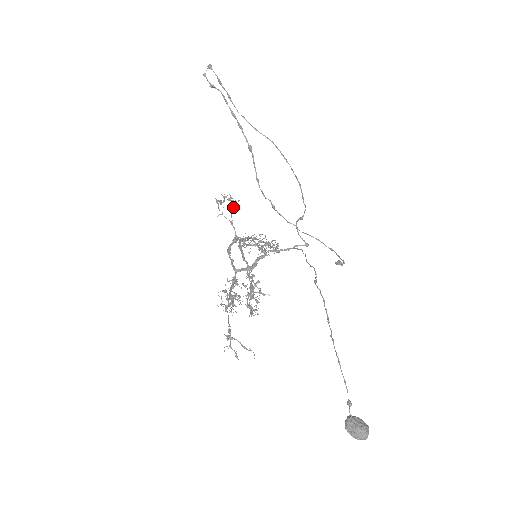
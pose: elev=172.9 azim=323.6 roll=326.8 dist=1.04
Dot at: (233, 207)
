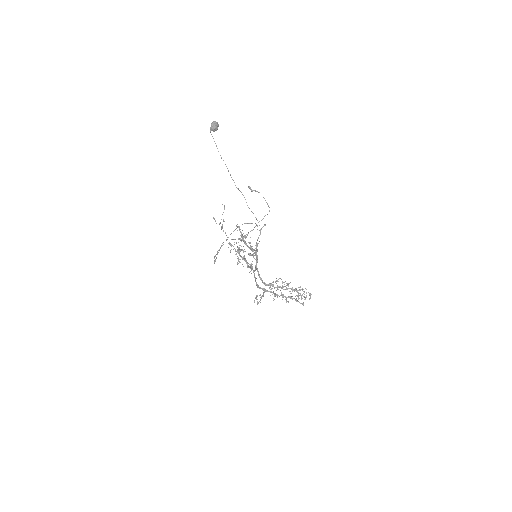
Dot at: occluded
